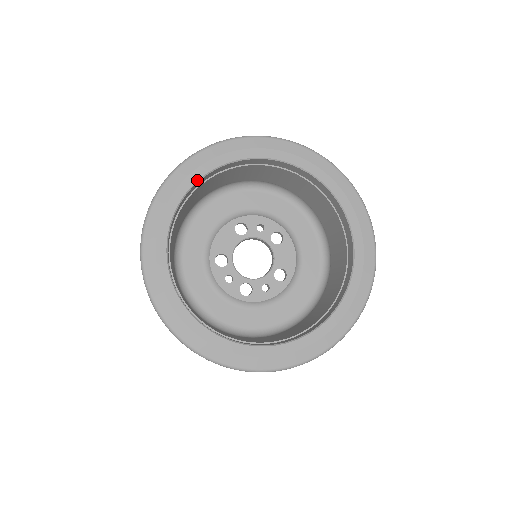
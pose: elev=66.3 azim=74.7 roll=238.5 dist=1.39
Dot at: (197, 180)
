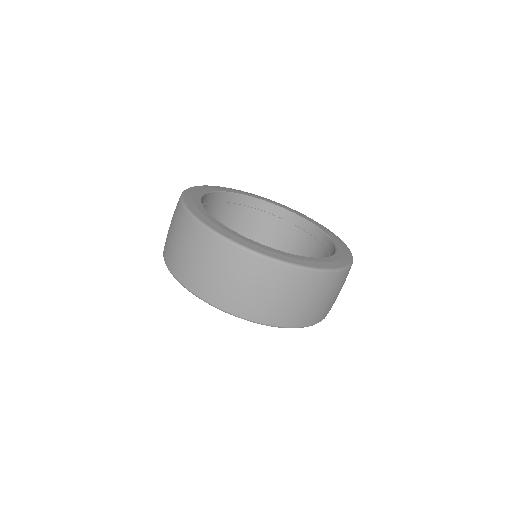
Dot at: (220, 191)
